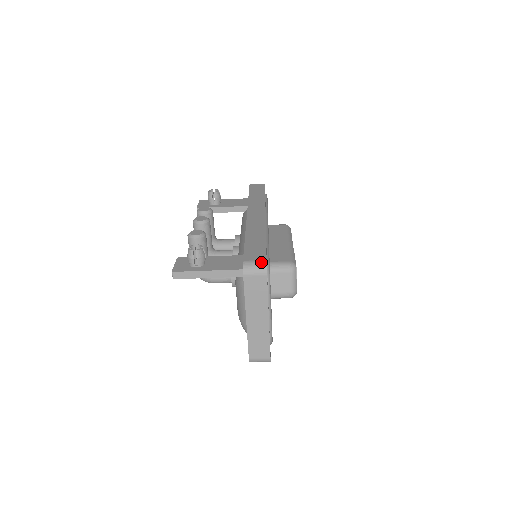
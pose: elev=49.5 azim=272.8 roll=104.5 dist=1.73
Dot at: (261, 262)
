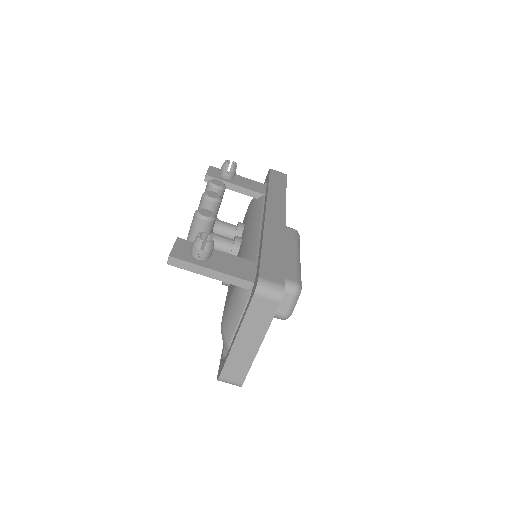
Dot at: (279, 286)
